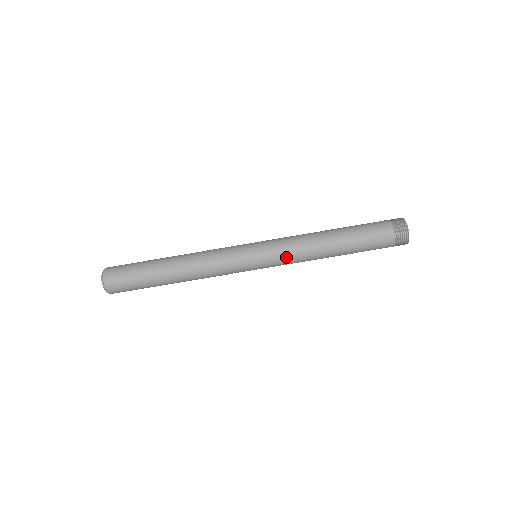
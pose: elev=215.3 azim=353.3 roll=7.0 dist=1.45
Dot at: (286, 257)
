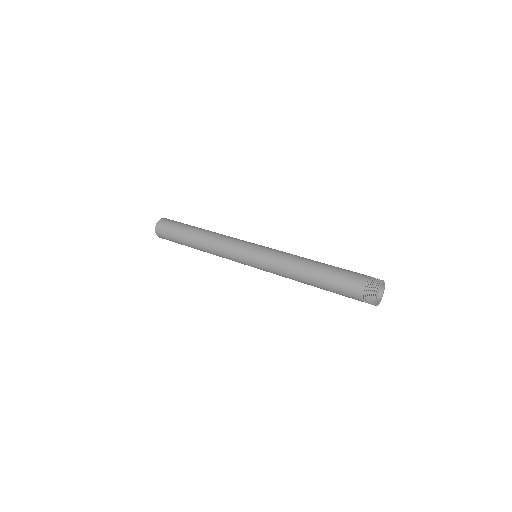
Dot at: (272, 261)
